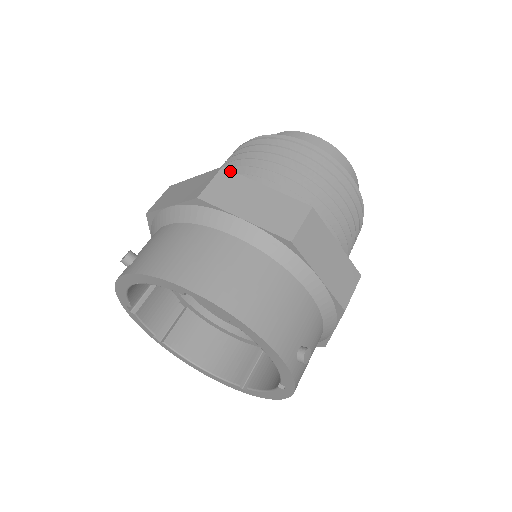
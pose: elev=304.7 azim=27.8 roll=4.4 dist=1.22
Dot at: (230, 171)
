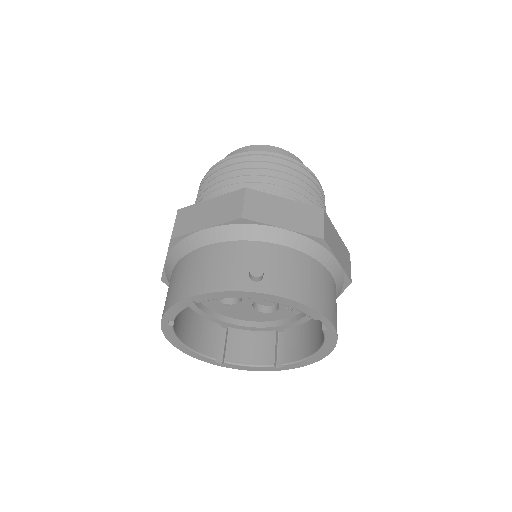
Dot at: occluded
